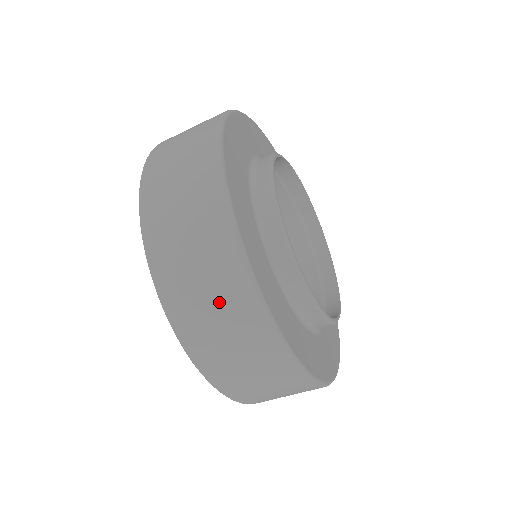
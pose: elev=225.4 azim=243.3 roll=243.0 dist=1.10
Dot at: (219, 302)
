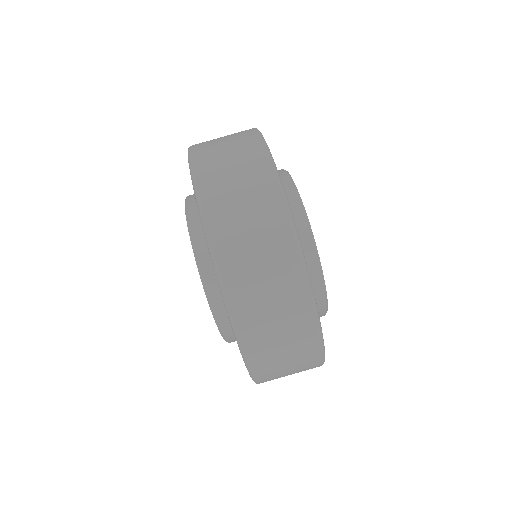
Dot at: (247, 187)
